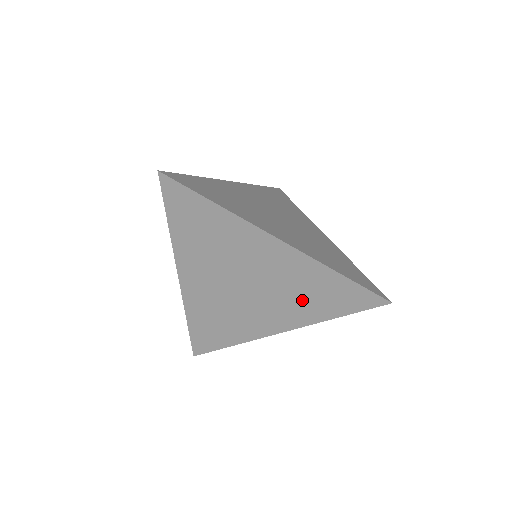
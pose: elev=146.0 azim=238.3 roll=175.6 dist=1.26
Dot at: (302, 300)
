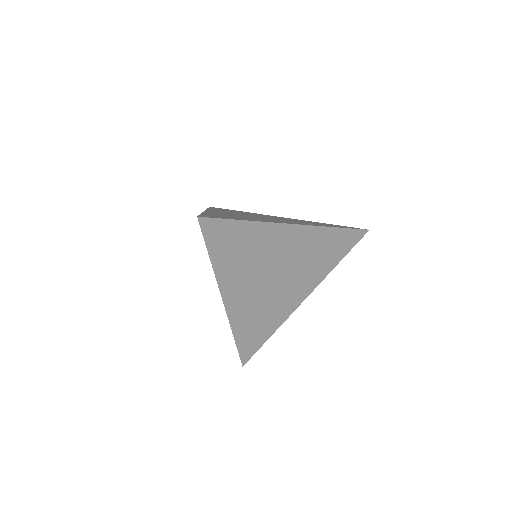
Dot at: (315, 263)
